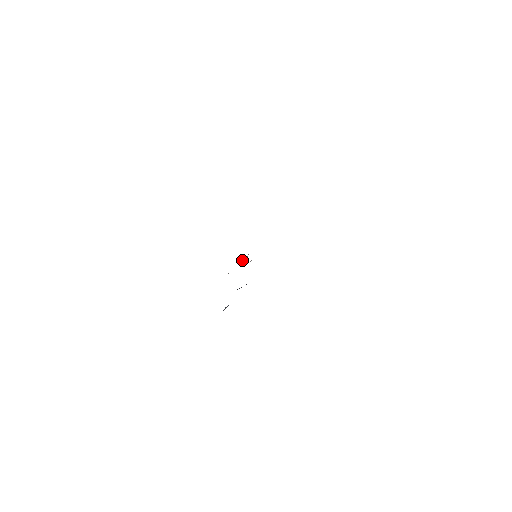
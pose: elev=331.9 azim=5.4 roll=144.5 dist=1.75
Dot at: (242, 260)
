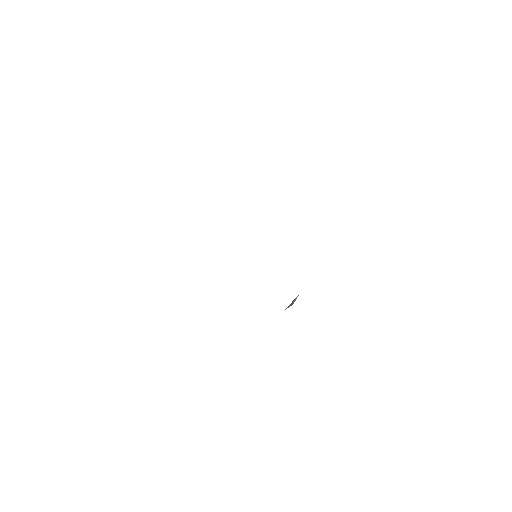
Dot at: occluded
